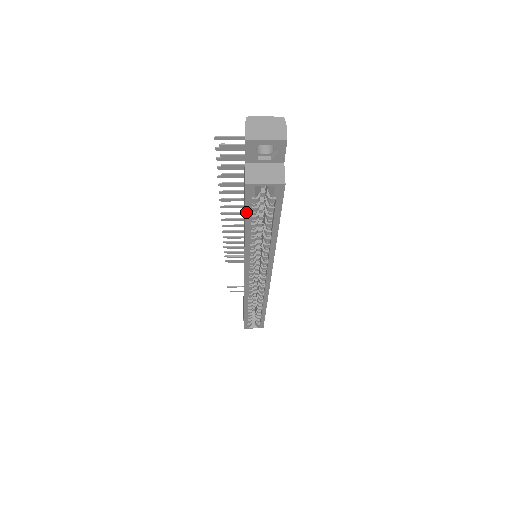
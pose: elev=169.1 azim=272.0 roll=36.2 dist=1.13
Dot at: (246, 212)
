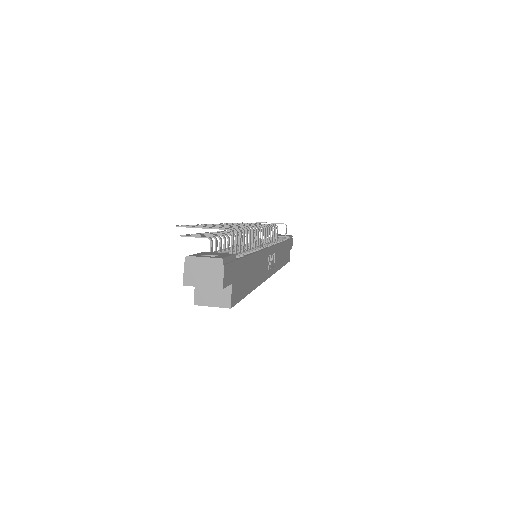
Dot at: occluded
